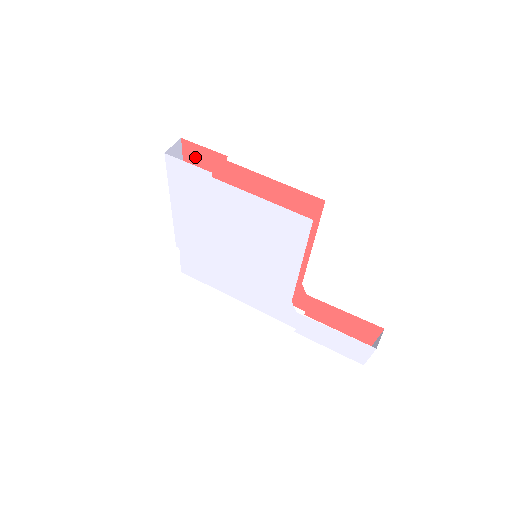
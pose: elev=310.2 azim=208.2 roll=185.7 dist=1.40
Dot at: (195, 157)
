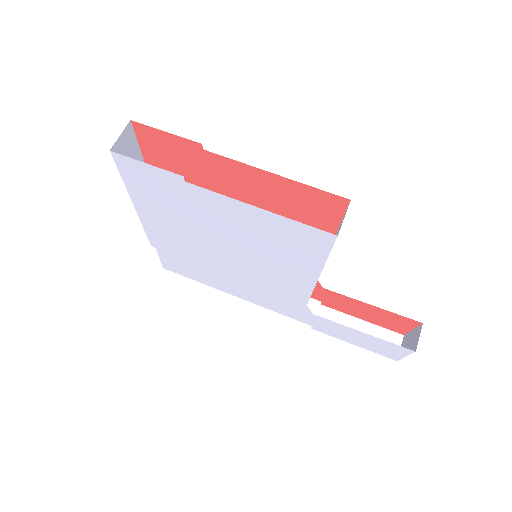
Dot at: (156, 144)
